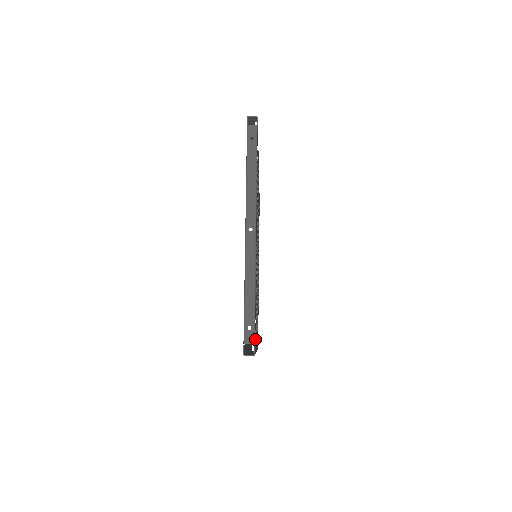
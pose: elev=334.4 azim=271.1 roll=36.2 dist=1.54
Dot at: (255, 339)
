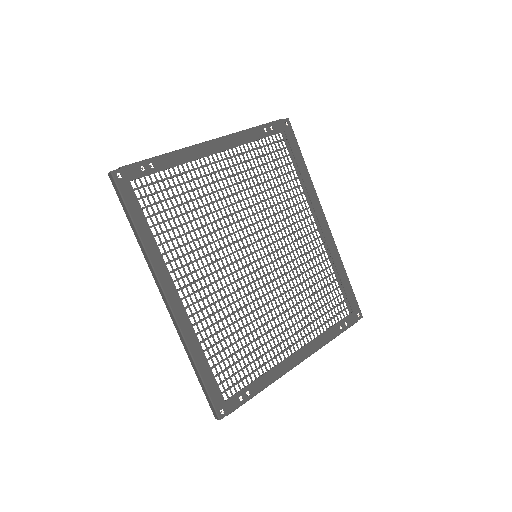
Dot at: (134, 189)
